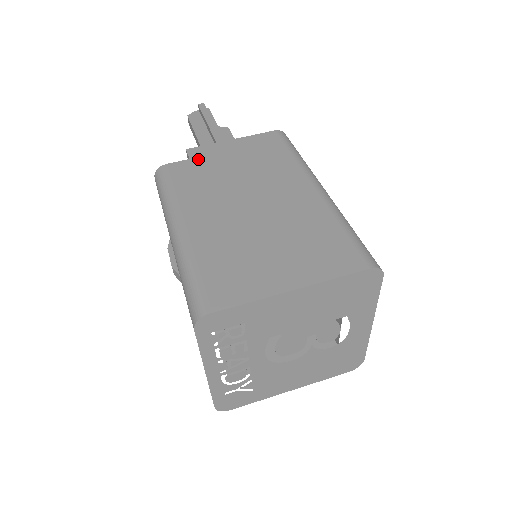
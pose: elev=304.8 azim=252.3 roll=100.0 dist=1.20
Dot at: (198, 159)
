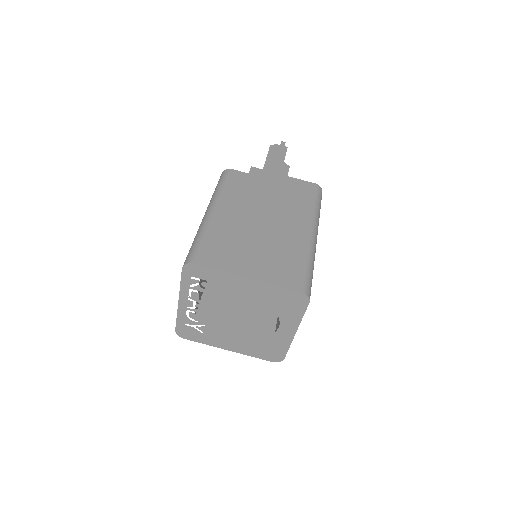
Dot at: (254, 176)
